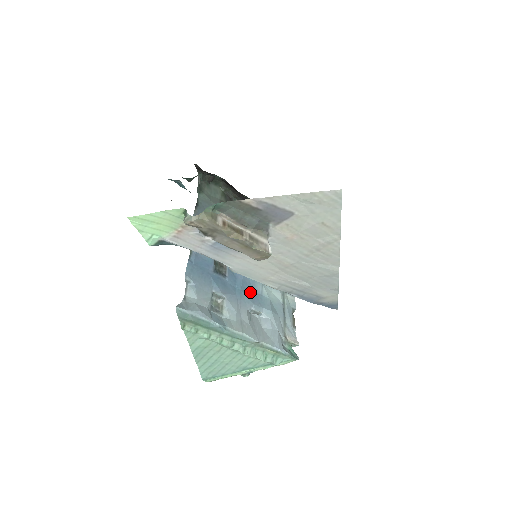
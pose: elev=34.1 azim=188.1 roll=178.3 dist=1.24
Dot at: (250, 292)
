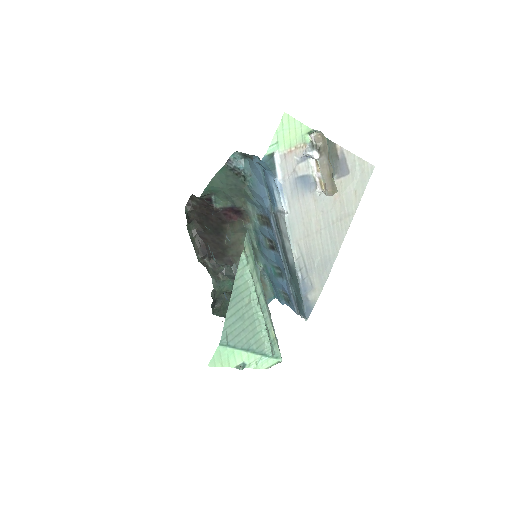
Dot at: occluded
